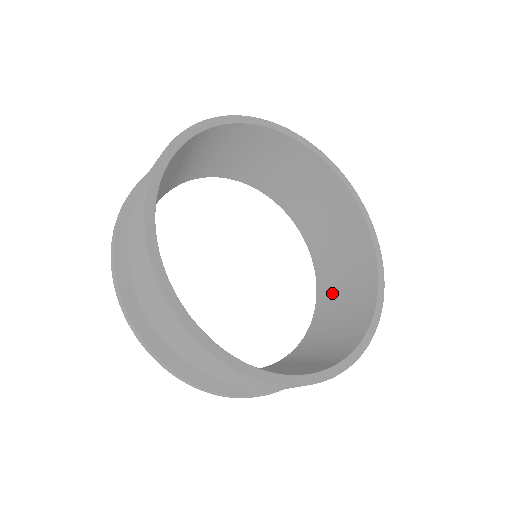
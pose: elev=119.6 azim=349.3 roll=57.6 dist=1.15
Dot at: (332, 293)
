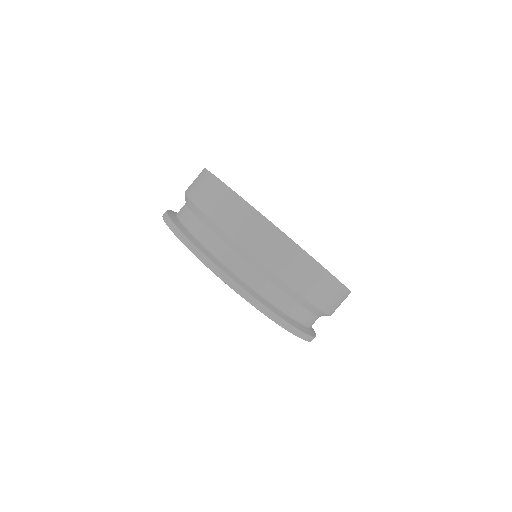
Dot at: occluded
